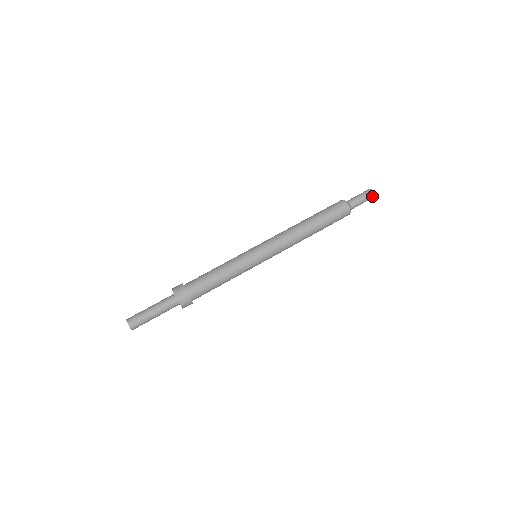
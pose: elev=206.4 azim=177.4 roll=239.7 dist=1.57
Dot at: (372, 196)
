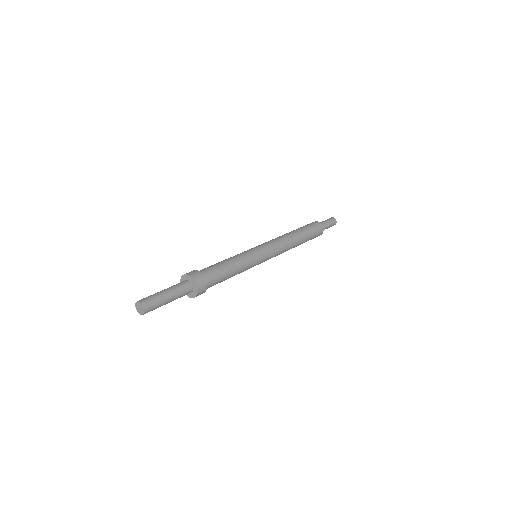
Dot at: (335, 224)
